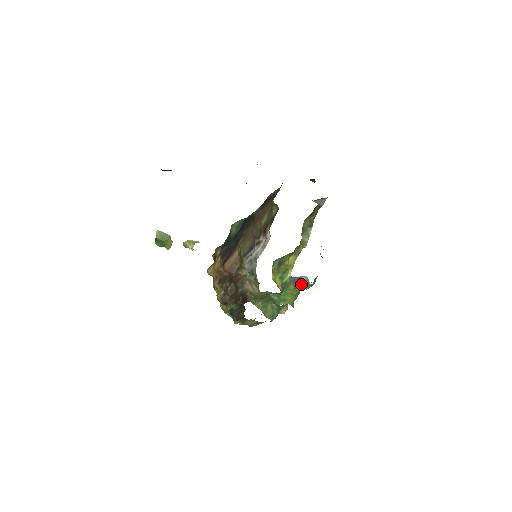
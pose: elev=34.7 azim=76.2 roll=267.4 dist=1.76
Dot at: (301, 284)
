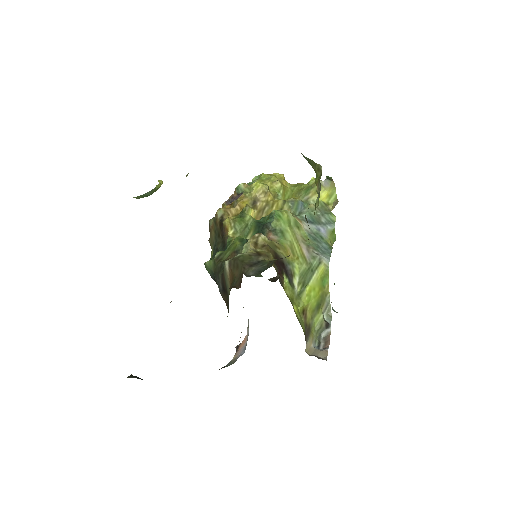
Dot at: occluded
